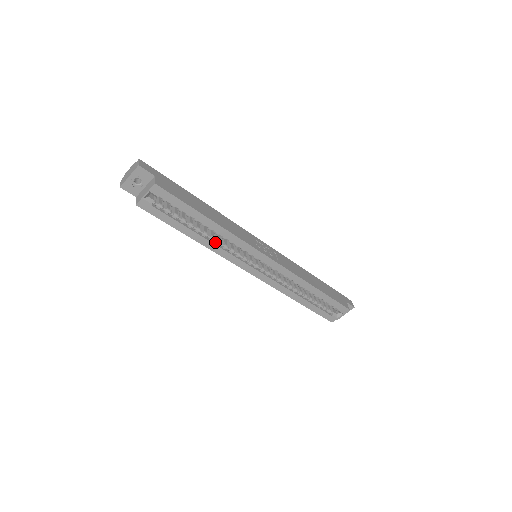
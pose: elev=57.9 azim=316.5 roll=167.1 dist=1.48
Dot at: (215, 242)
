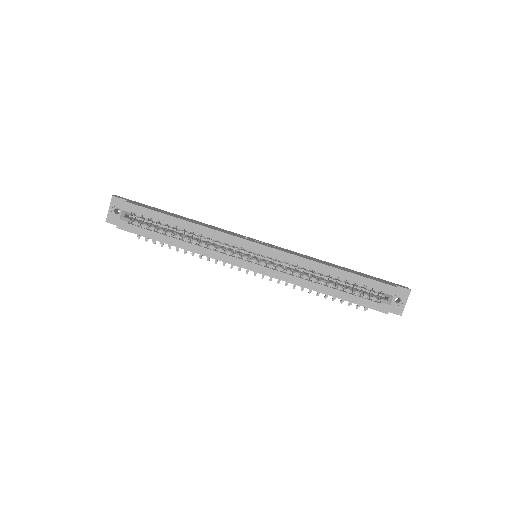
Dot at: (201, 246)
